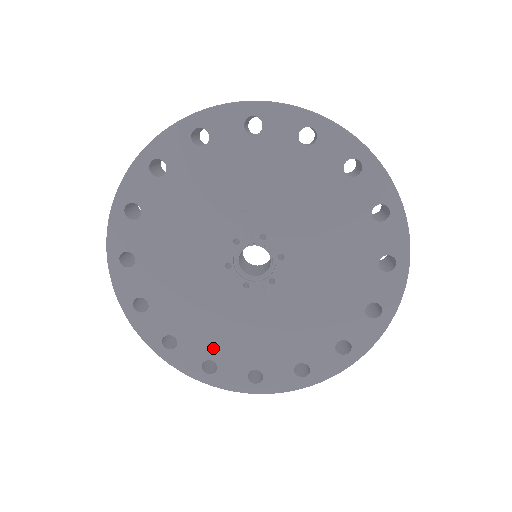
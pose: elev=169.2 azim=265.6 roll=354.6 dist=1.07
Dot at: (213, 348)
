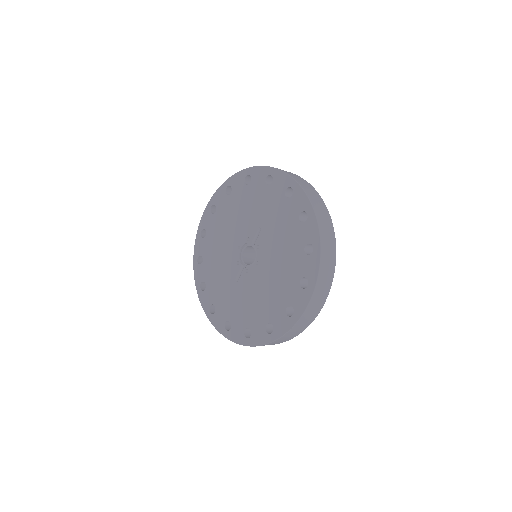
Dot at: (210, 279)
